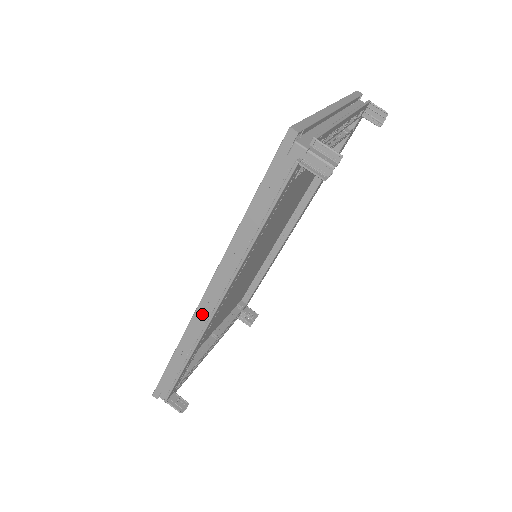
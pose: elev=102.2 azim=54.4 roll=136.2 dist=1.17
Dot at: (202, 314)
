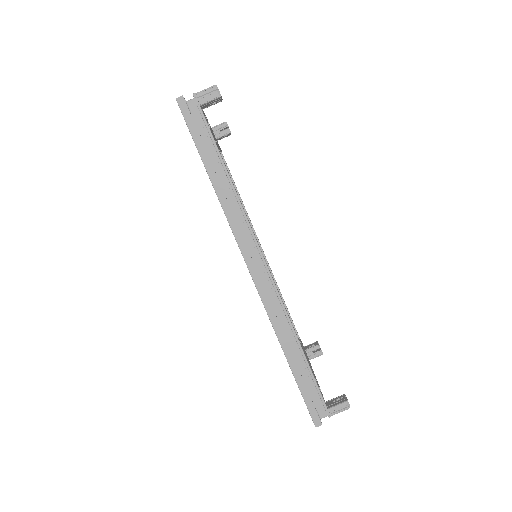
Dot at: (263, 285)
